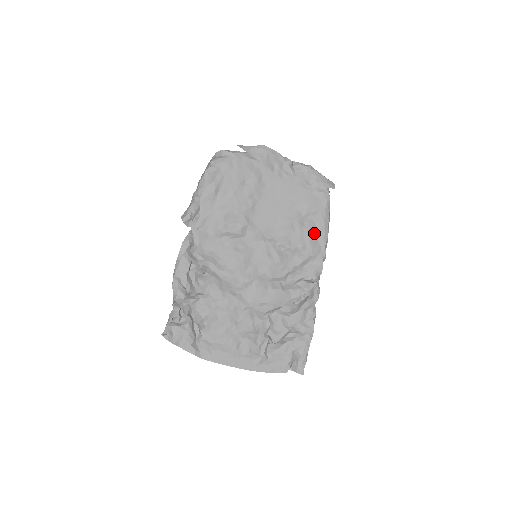
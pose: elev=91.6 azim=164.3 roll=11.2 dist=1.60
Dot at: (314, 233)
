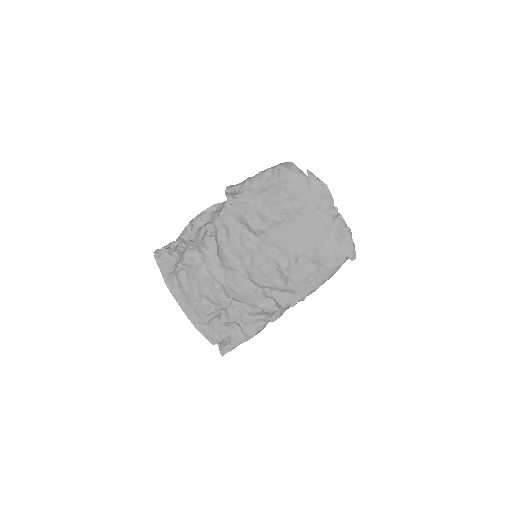
Dot at: (309, 277)
